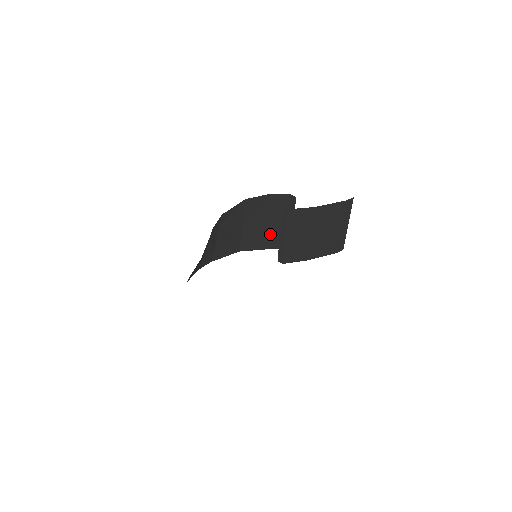
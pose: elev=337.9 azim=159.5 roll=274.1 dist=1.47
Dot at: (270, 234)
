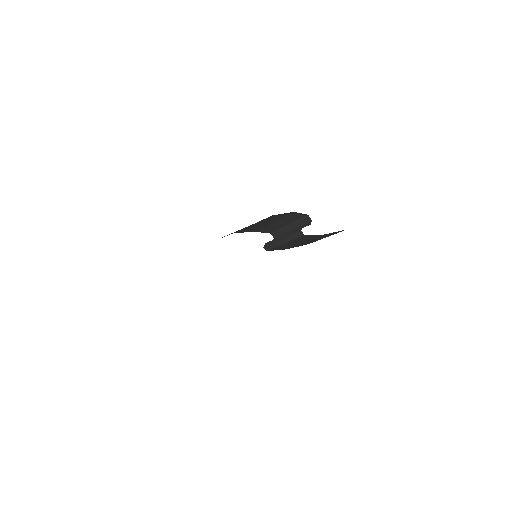
Dot at: (268, 226)
